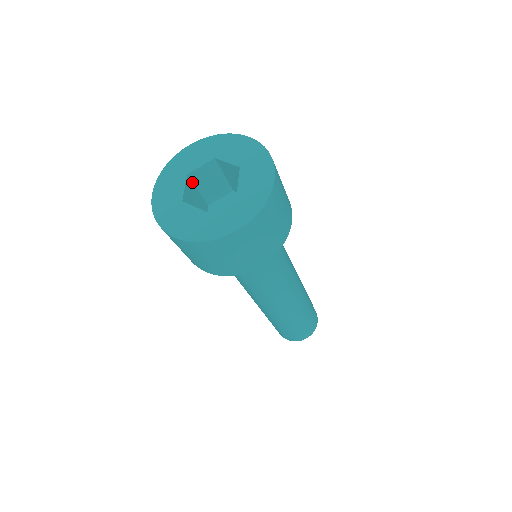
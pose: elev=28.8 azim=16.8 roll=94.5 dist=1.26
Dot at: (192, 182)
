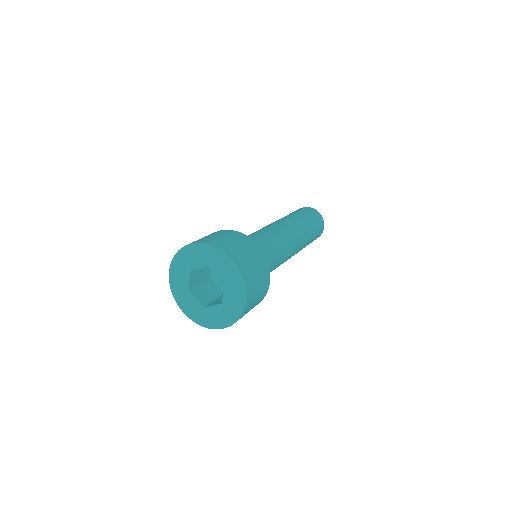
Dot at: (193, 288)
